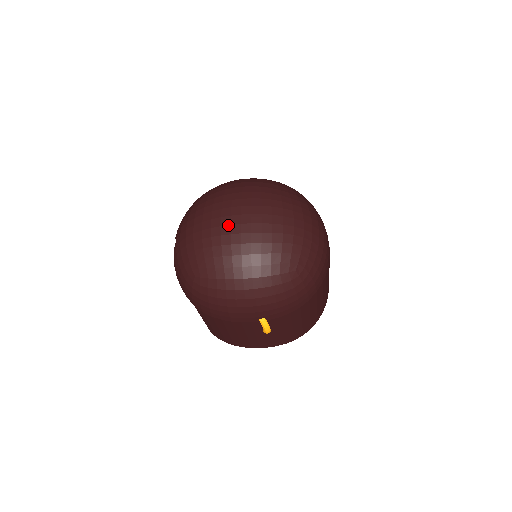
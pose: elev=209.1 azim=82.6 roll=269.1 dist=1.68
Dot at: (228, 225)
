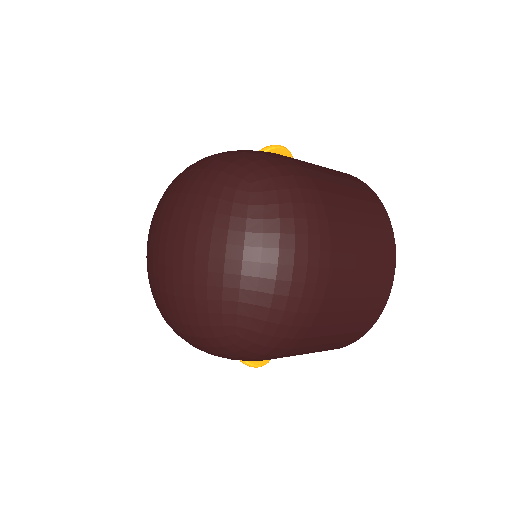
Dot at: (156, 263)
